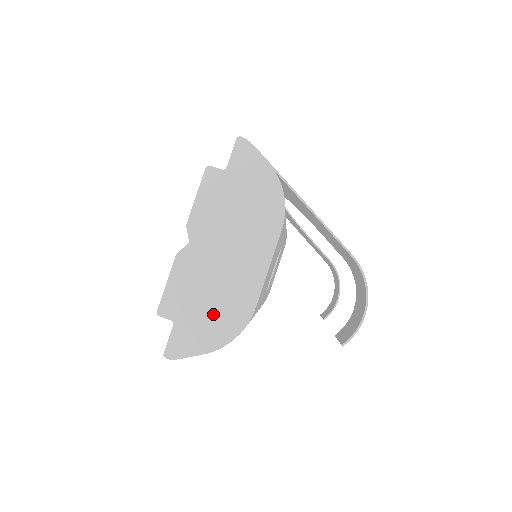
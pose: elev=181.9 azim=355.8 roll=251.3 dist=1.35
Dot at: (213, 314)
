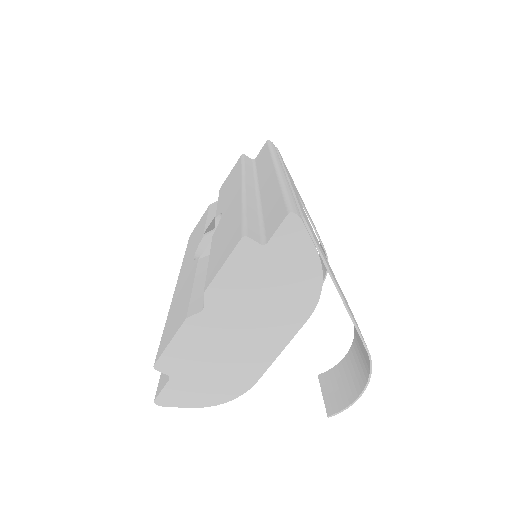
Dot at: (213, 378)
